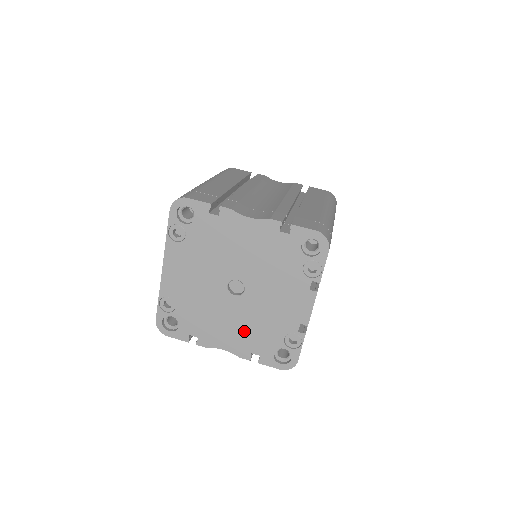
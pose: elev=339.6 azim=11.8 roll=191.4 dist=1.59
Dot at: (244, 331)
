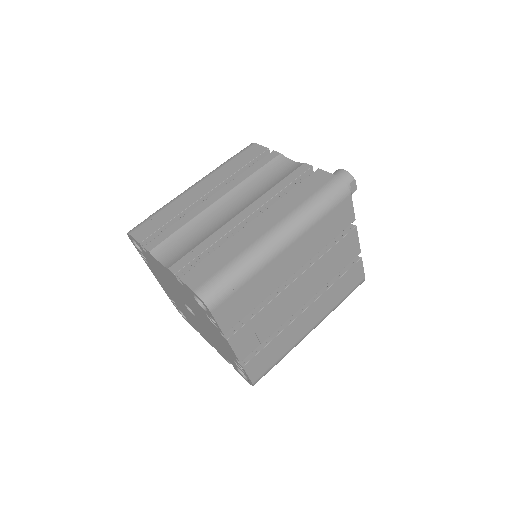
Dot at: (214, 342)
